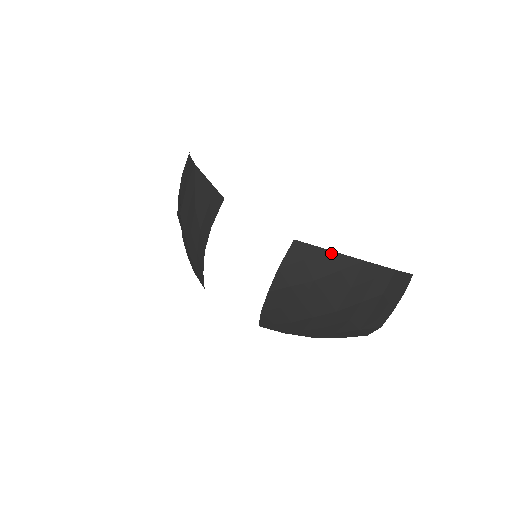
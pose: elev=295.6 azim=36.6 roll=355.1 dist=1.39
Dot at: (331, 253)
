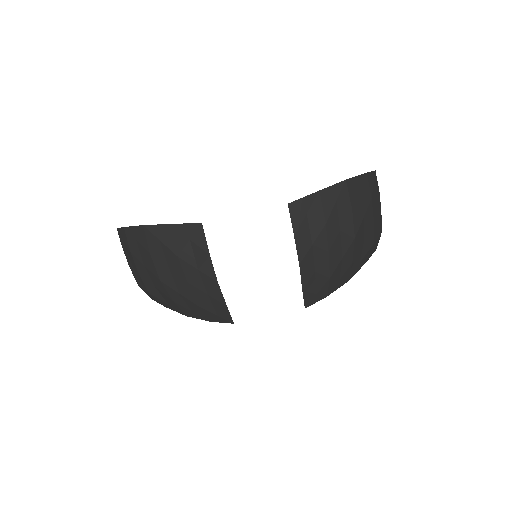
Dot at: (320, 193)
